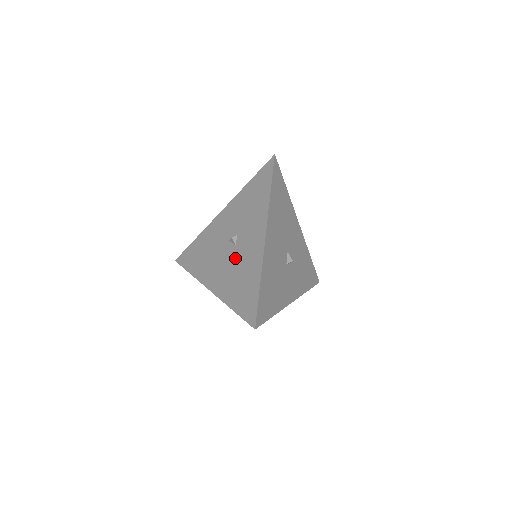
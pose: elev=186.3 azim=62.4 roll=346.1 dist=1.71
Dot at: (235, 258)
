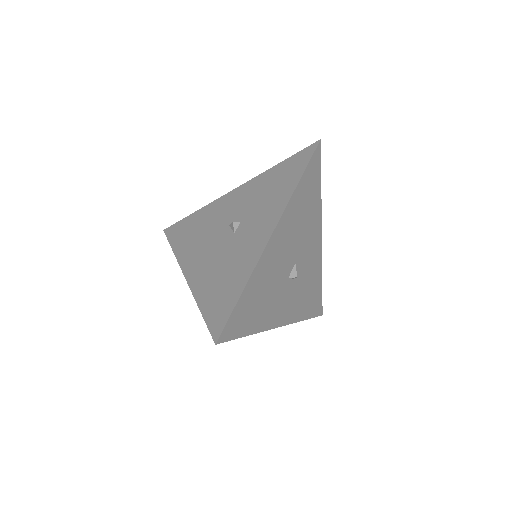
Dot at: (228, 248)
